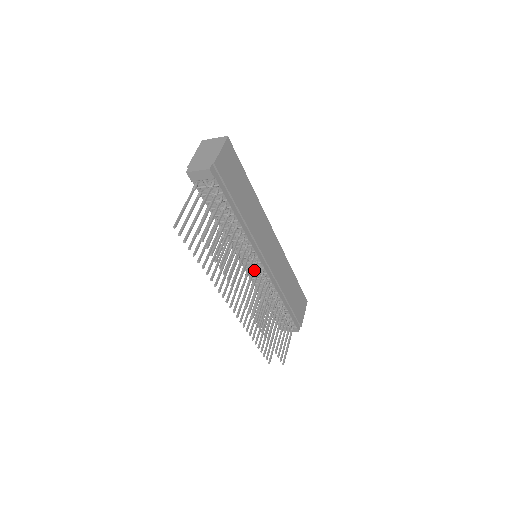
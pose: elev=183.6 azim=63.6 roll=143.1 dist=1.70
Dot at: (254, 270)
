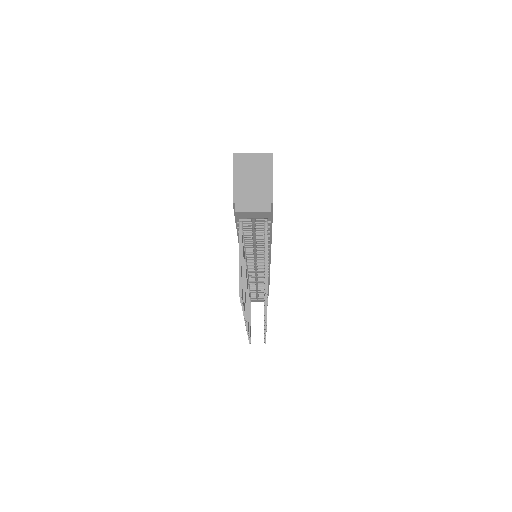
Dot at: occluded
